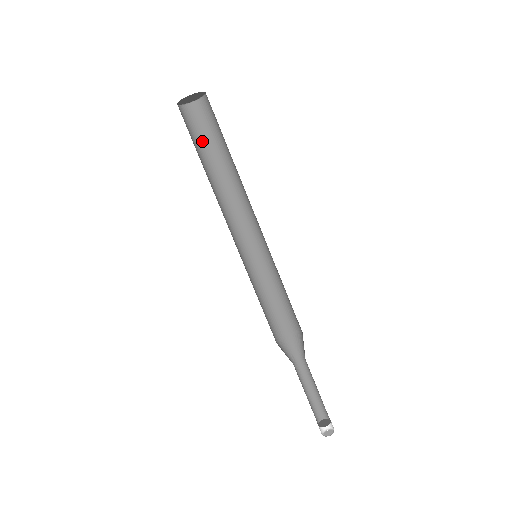
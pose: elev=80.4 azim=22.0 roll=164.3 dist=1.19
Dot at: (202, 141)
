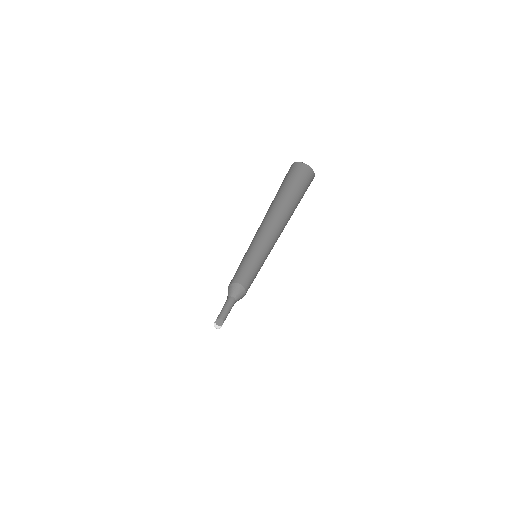
Dot at: (294, 188)
